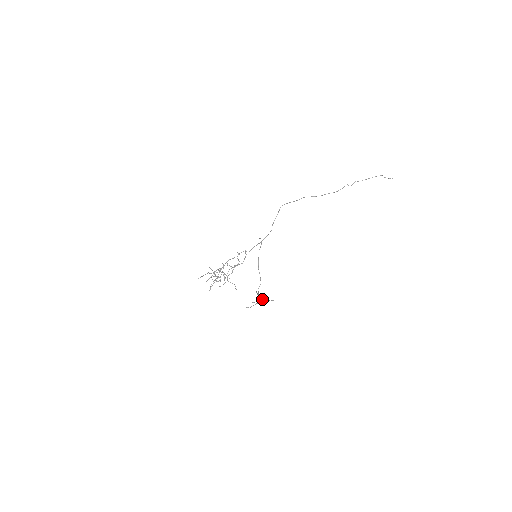
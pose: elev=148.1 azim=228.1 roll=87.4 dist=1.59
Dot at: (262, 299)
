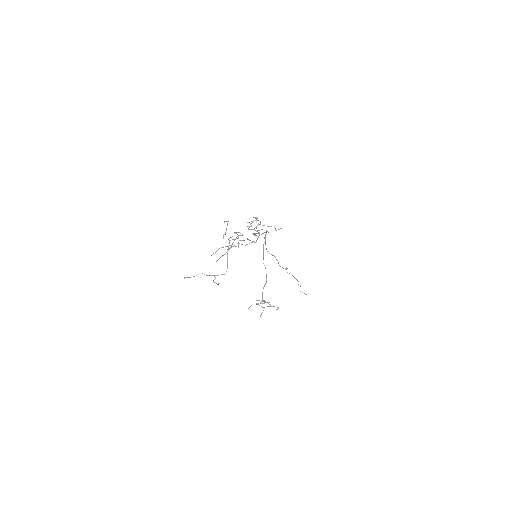
Dot at: occluded
